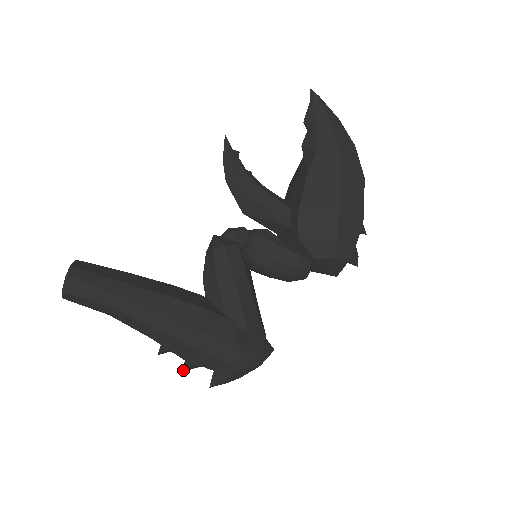
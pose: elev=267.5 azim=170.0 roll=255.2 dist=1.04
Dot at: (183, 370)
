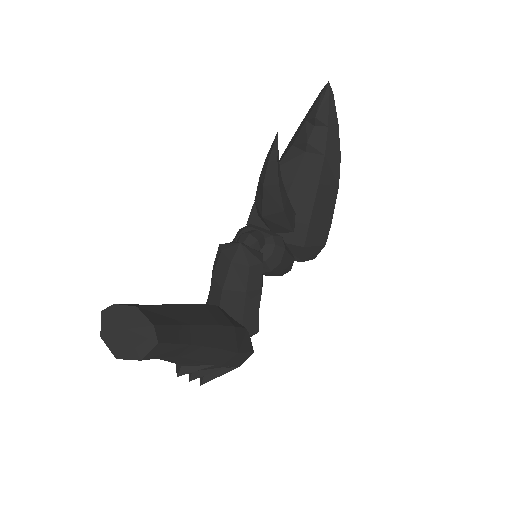
Dot at: (189, 380)
